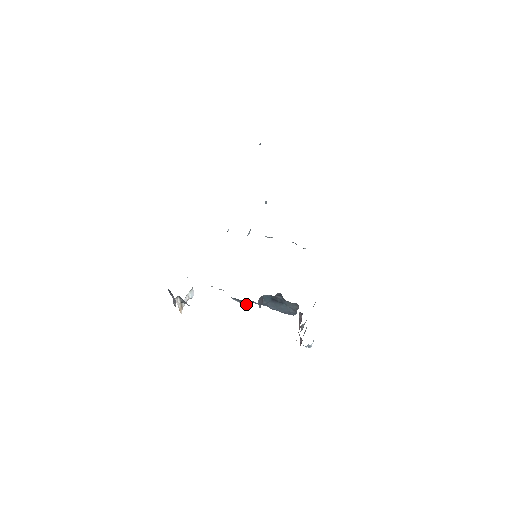
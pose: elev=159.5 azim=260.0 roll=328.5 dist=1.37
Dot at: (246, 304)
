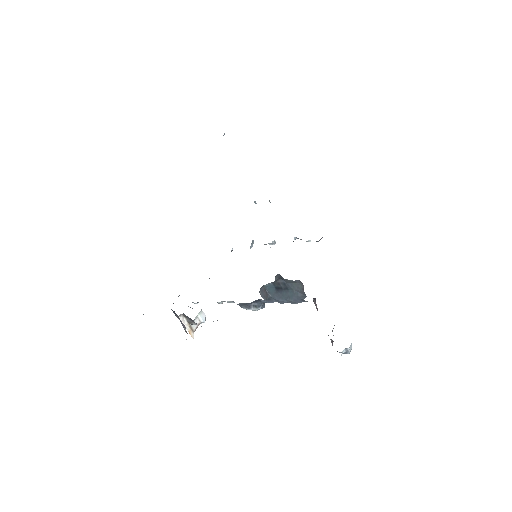
Dot at: (256, 309)
